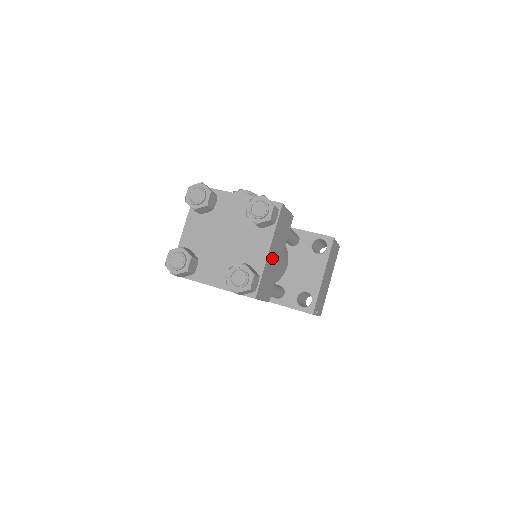
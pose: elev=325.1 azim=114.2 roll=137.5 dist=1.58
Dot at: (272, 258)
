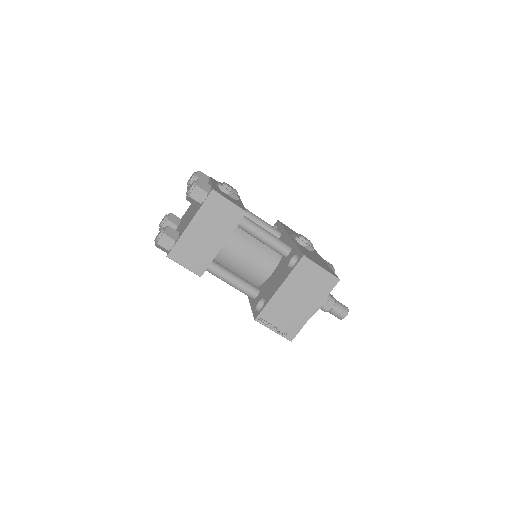
Dot at: (199, 234)
